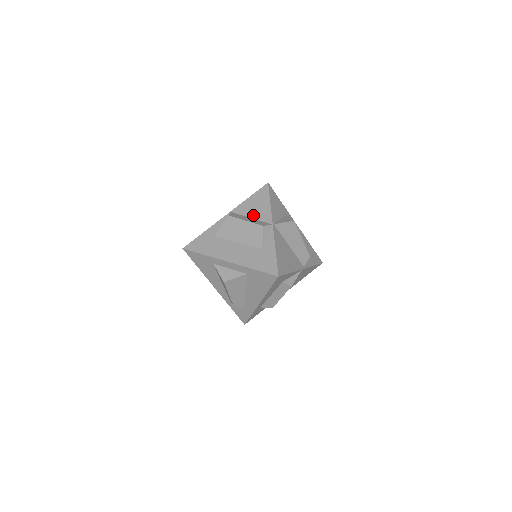
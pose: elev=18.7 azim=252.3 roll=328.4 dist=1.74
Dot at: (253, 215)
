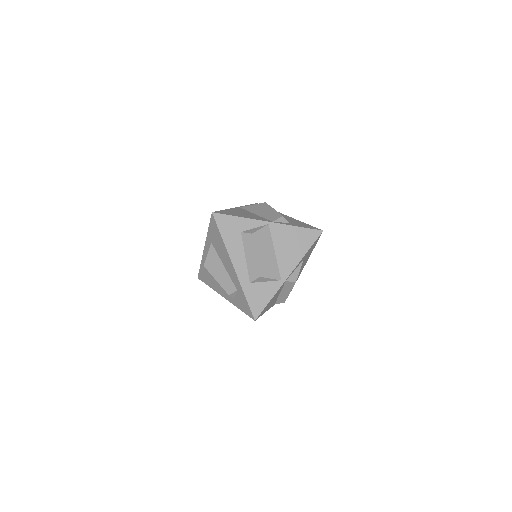
Dot at: occluded
